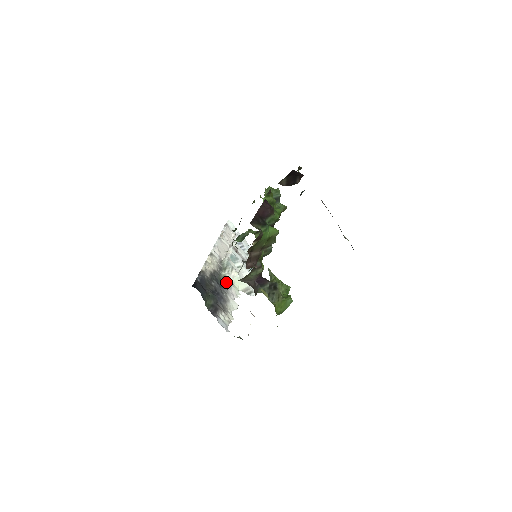
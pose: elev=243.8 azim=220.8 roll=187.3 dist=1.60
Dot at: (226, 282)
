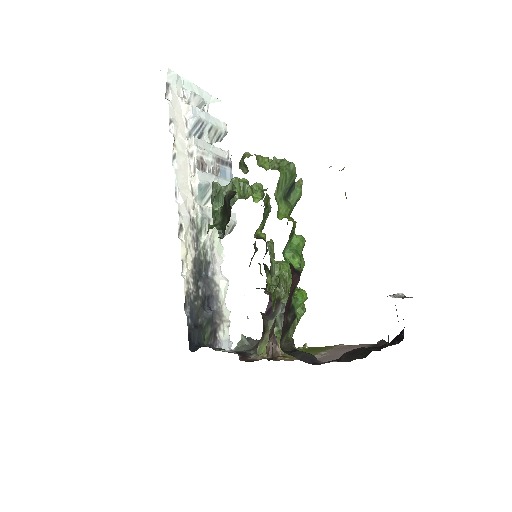
Dot at: (208, 256)
